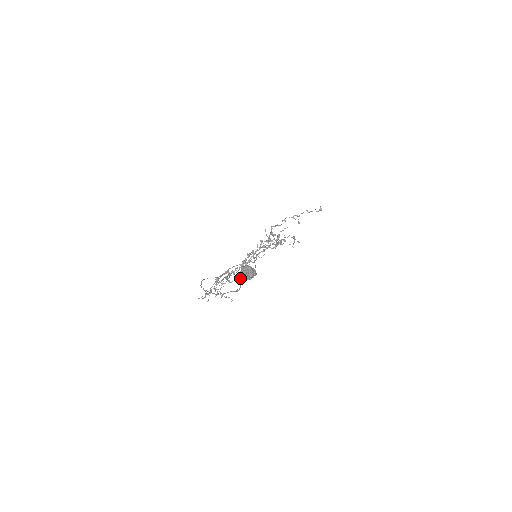
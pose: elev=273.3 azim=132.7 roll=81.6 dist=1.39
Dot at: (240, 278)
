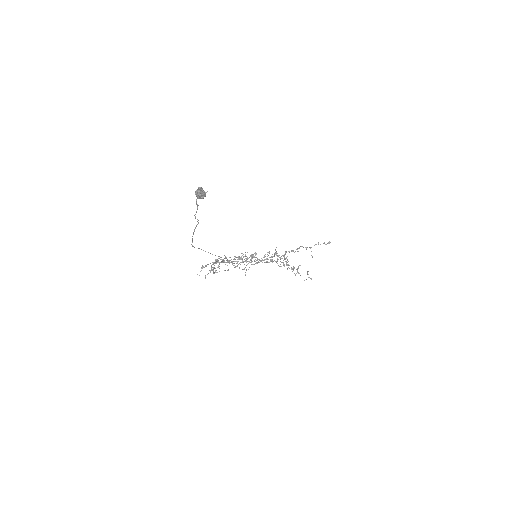
Dot at: (196, 200)
